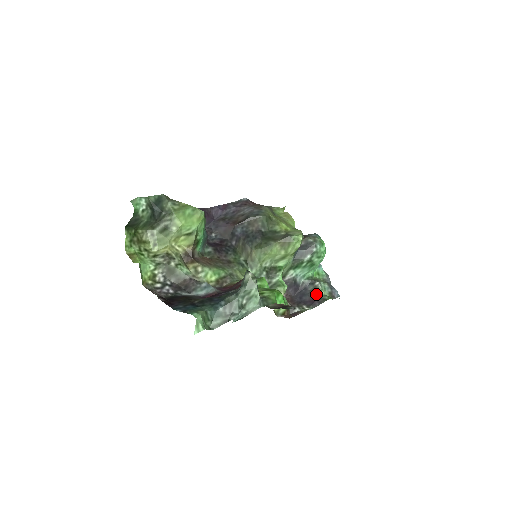
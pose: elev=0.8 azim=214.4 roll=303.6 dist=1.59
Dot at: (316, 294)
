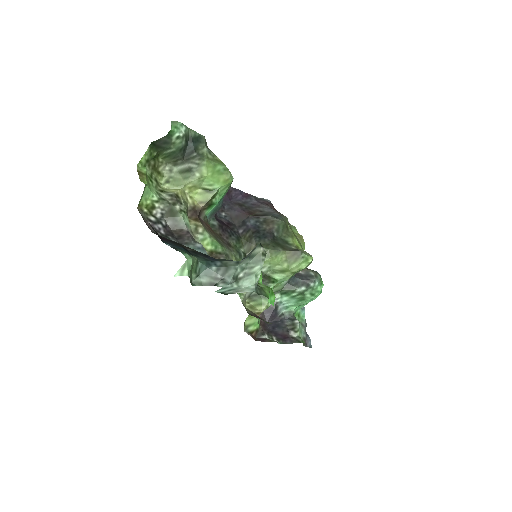
Dot at: (291, 331)
